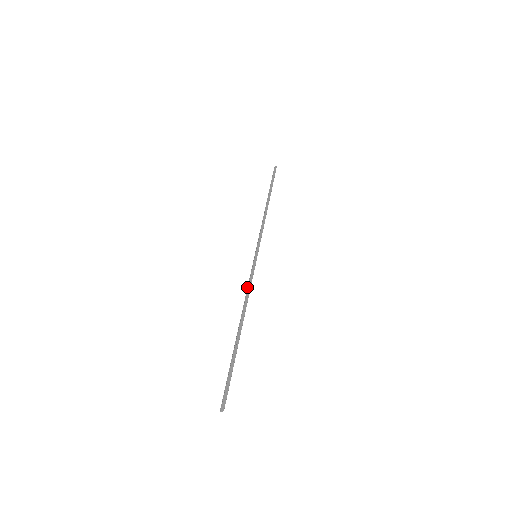
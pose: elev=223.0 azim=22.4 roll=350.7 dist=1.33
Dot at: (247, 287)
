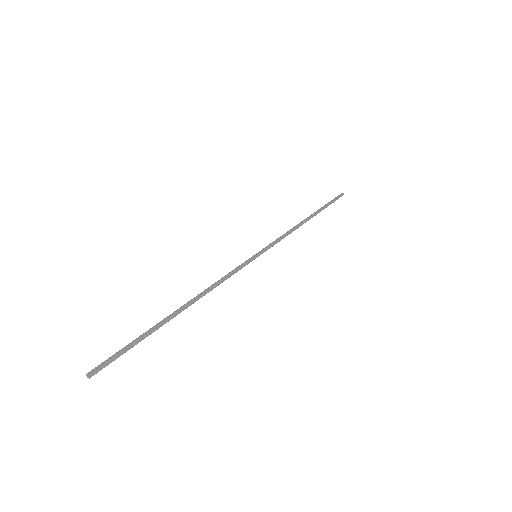
Dot at: (223, 277)
